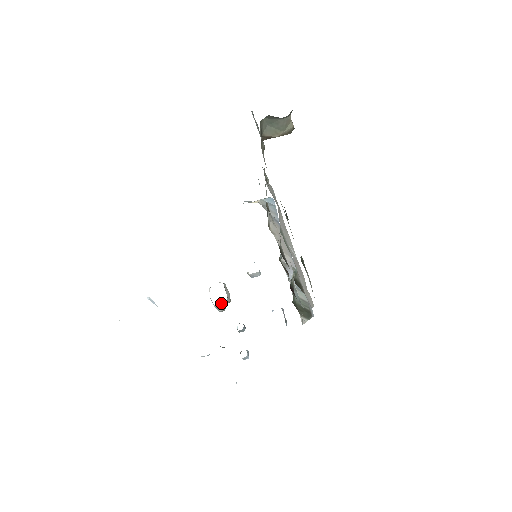
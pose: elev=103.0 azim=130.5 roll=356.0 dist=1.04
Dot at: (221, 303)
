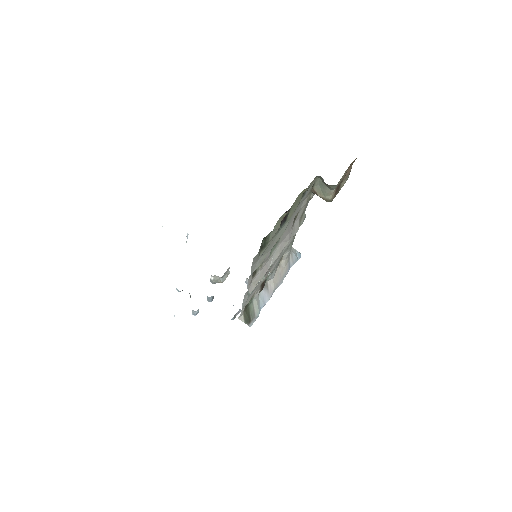
Dot at: occluded
